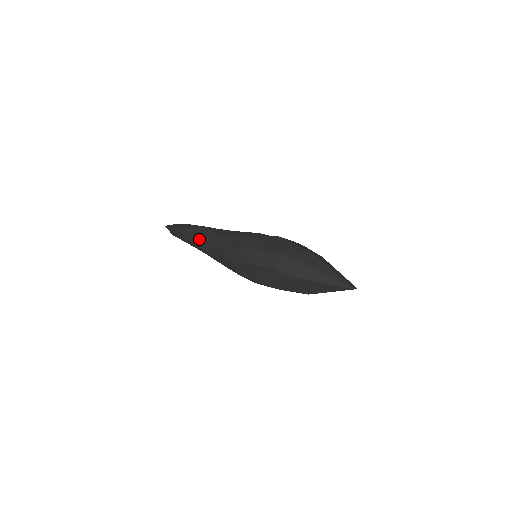
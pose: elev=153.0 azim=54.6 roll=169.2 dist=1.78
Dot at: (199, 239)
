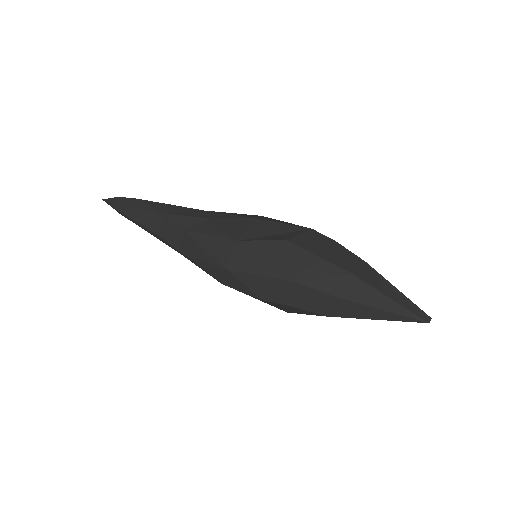
Dot at: (160, 236)
